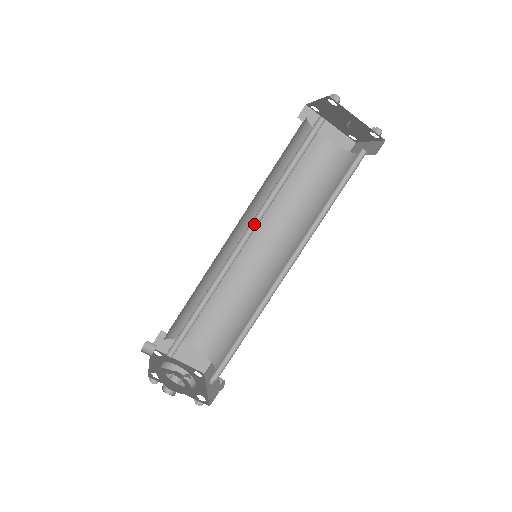
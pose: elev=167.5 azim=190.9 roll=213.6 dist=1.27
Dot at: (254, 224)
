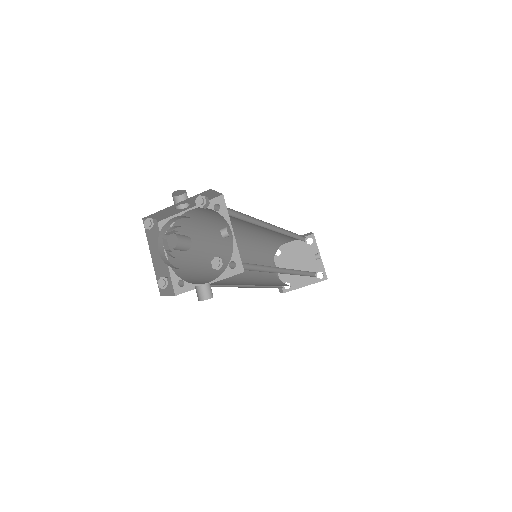
Dot at: (276, 231)
